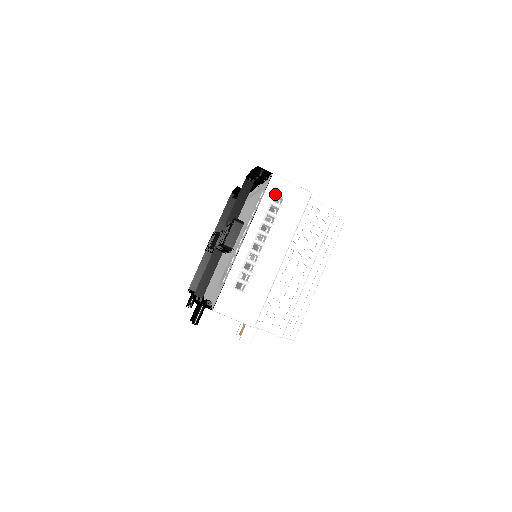
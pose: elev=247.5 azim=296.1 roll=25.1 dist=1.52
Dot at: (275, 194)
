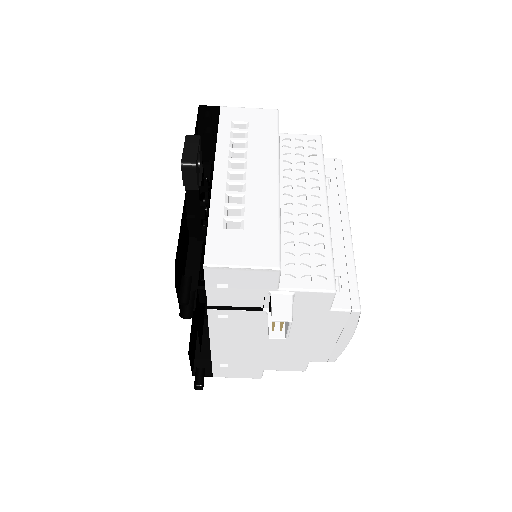
Dot at: (233, 122)
